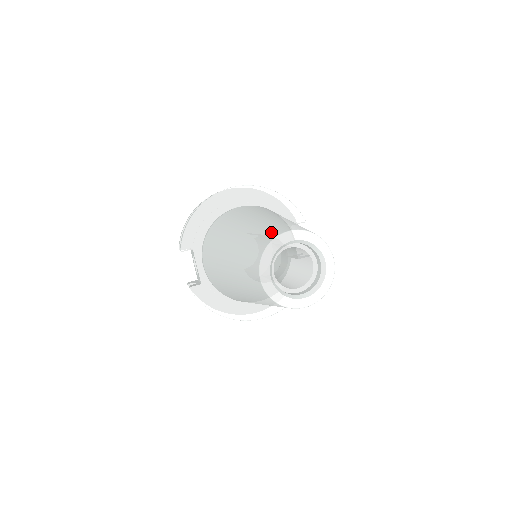
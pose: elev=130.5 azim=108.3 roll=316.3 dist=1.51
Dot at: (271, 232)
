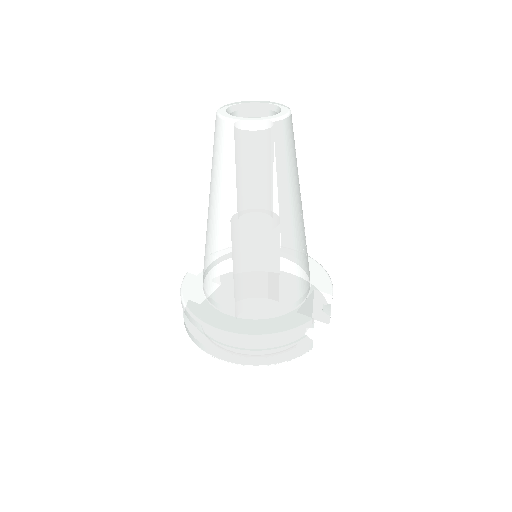
Dot at: occluded
